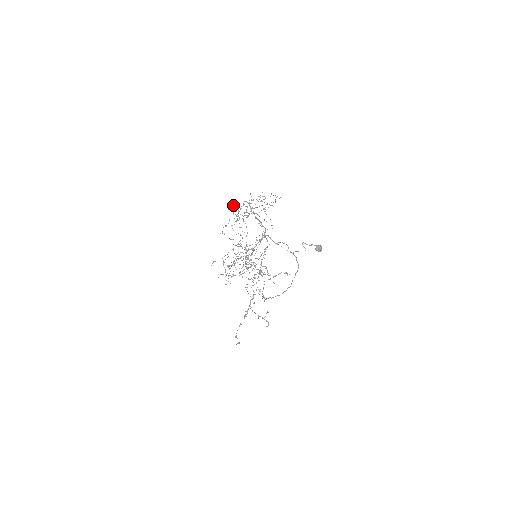
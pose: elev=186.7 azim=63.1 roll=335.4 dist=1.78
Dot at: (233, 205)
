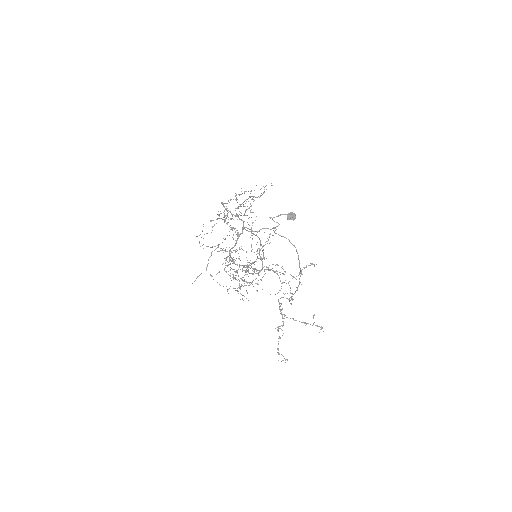
Dot at: occluded
